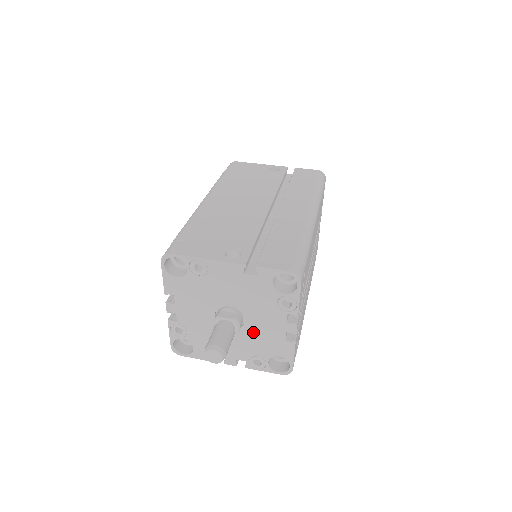
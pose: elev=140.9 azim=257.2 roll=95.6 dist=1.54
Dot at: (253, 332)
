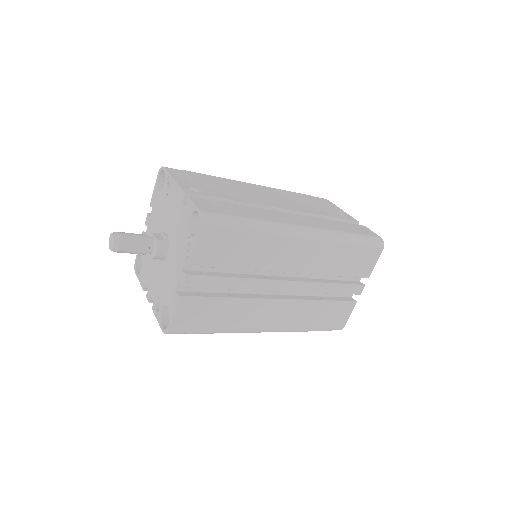
Dot at: (167, 269)
